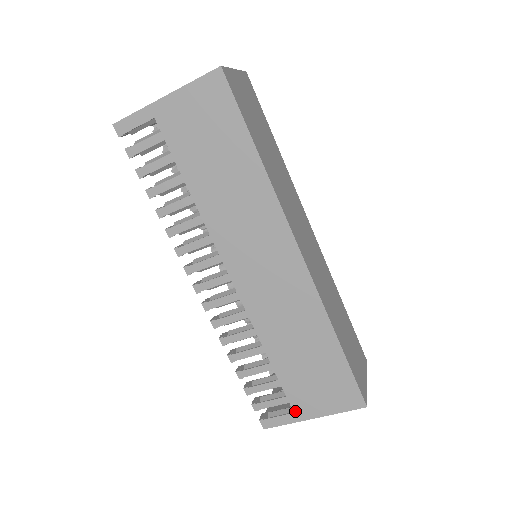
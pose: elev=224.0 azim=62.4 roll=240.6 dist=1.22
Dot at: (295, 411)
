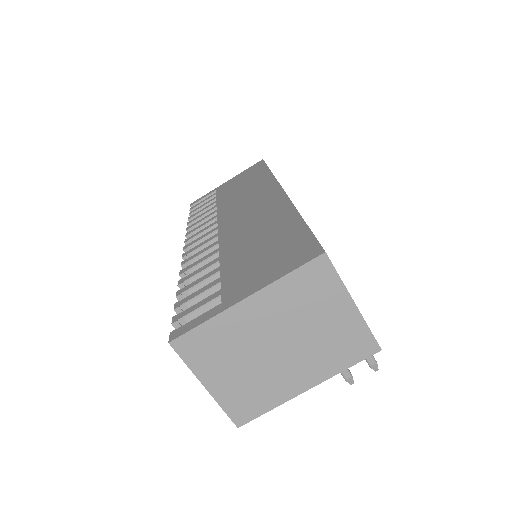
Dot at: (224, 300)
